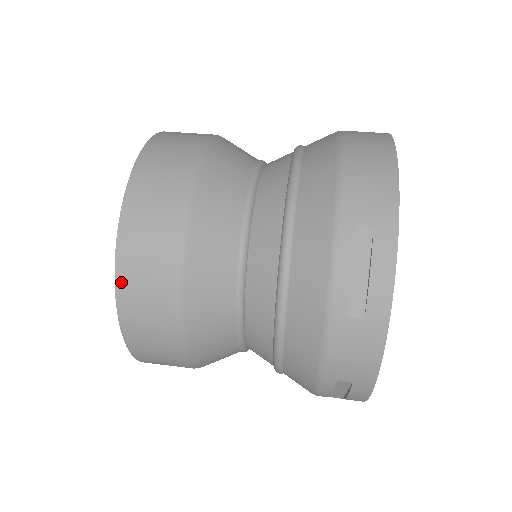
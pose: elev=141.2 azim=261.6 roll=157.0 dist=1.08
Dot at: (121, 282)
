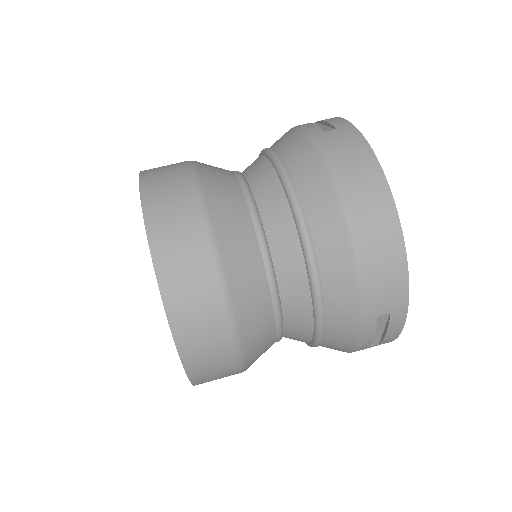
Dot at: (197, 383)
